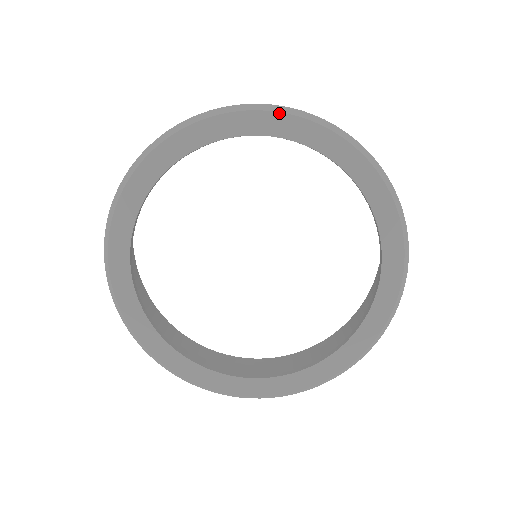
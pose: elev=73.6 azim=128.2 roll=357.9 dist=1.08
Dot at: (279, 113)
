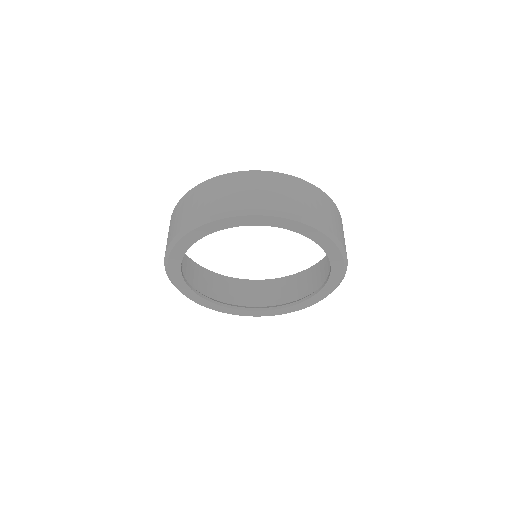
Dot at: (328, 237)
